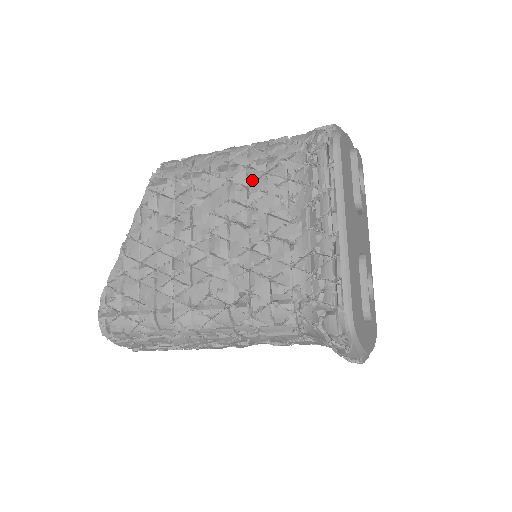
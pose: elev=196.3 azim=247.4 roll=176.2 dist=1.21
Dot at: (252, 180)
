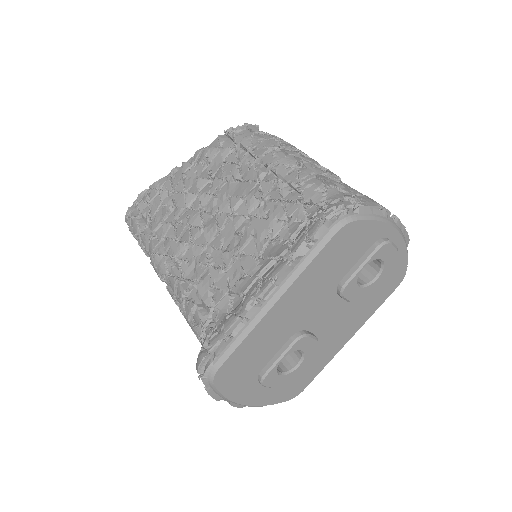
Dot at: (269, 197)
